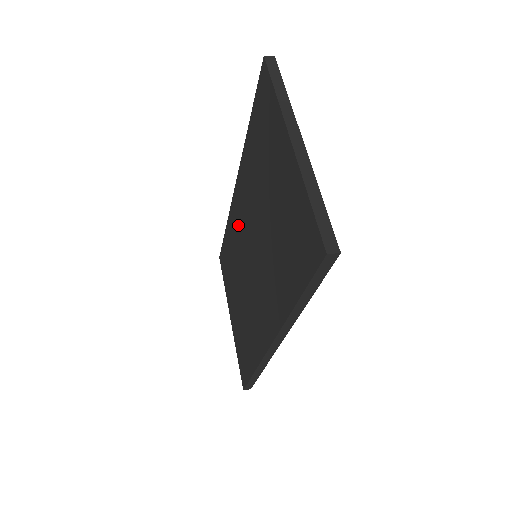
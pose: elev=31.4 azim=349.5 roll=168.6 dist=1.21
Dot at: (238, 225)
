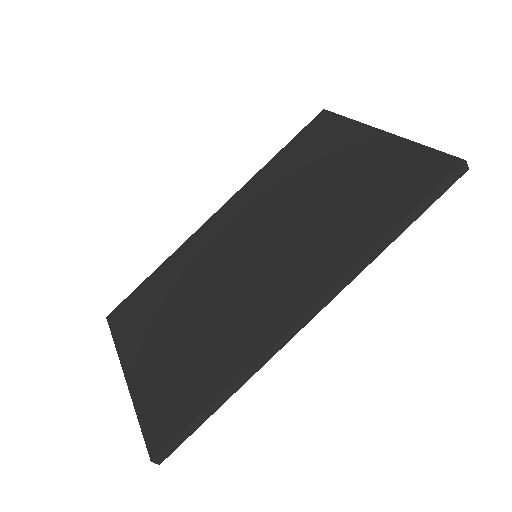
Dot at: (212, 244)
